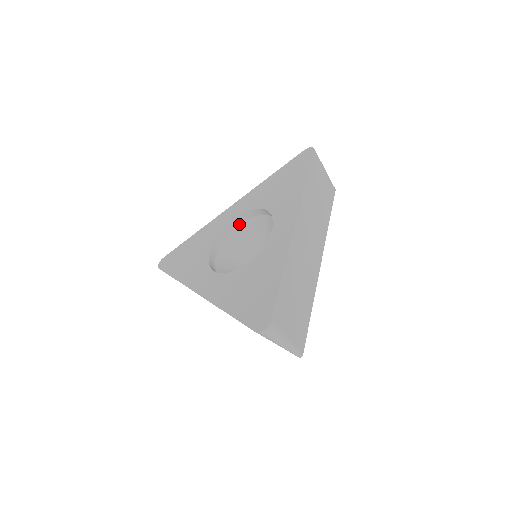
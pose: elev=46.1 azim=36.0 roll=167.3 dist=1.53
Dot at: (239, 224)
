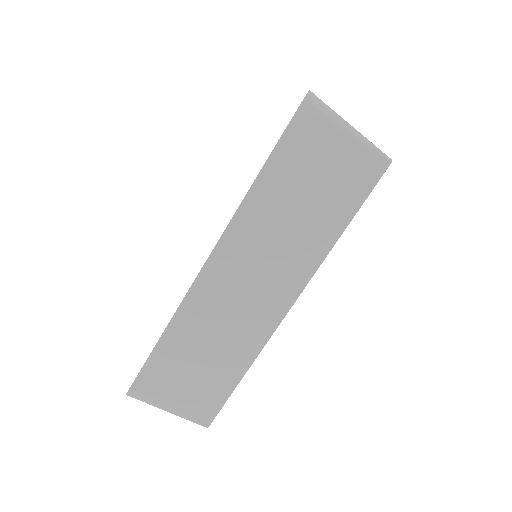
Dot at: occluded
